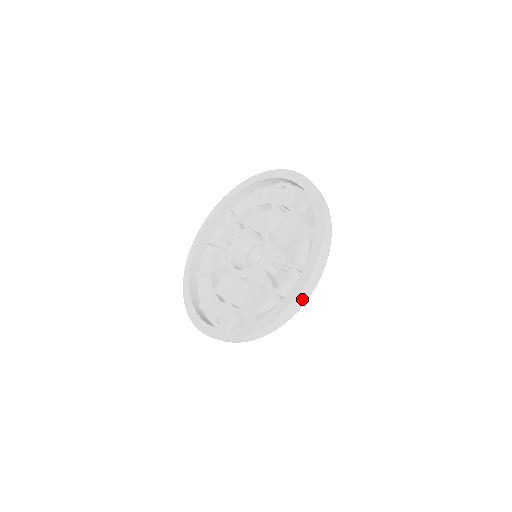
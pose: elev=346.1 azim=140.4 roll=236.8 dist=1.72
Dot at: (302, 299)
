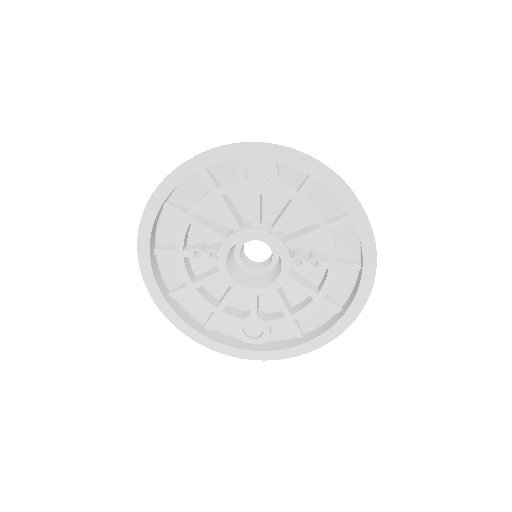
Dot at: occluded
